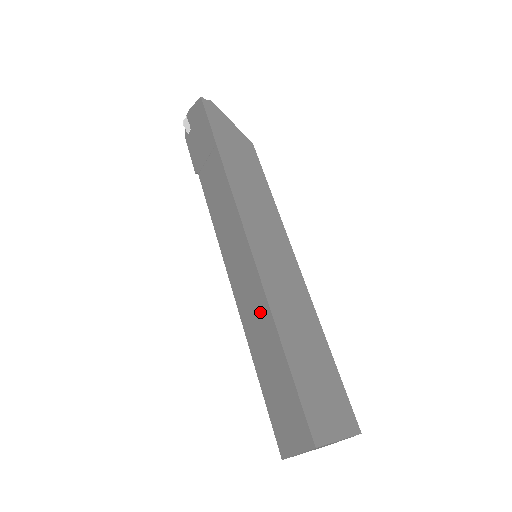
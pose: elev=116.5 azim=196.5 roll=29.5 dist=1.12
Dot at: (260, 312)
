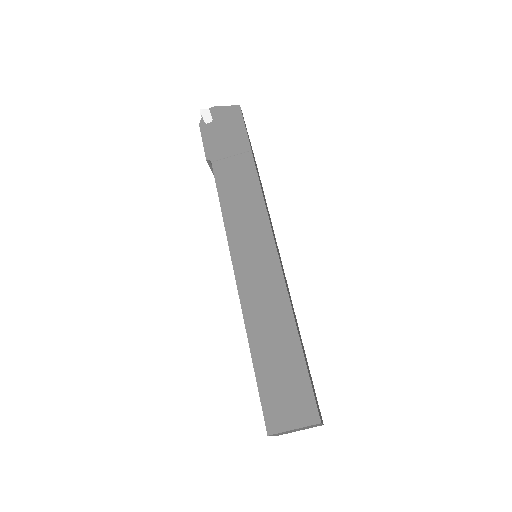
Dot at: (275, 302)
